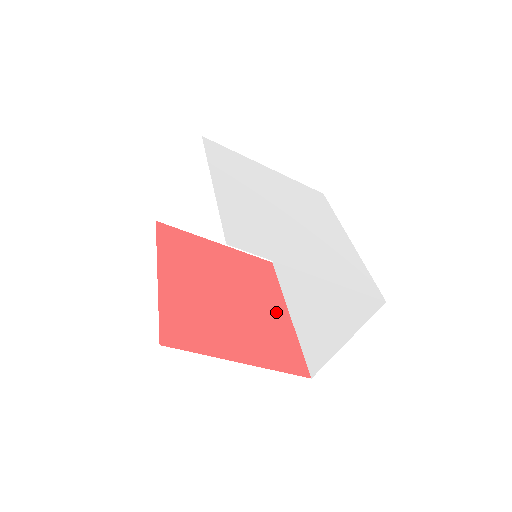
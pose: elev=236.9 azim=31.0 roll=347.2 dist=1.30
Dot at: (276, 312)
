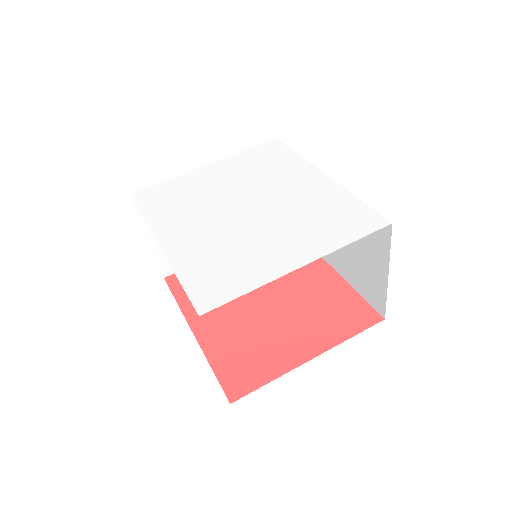
Dot at: (317, 275)
